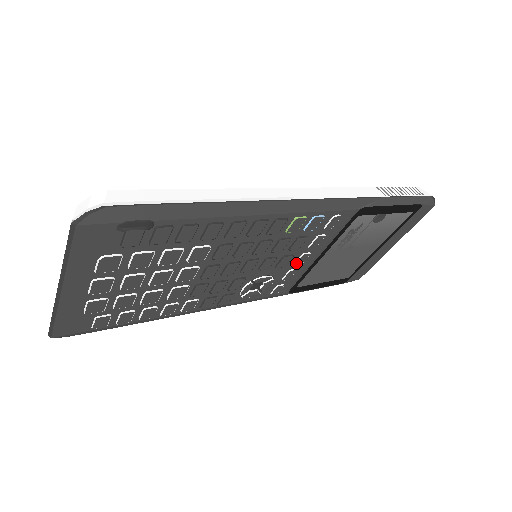
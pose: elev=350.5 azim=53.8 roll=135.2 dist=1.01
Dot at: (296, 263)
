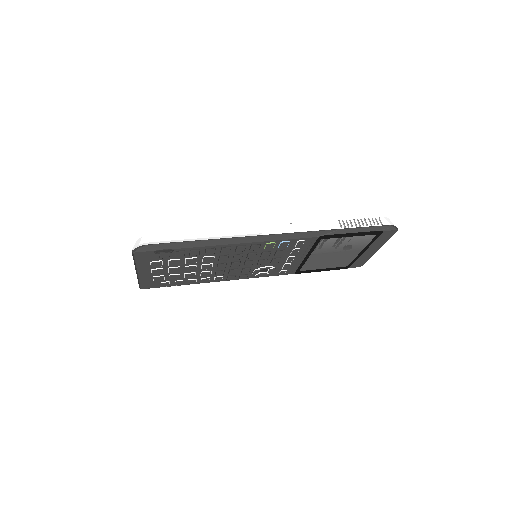
Dot at: (287, 261)
